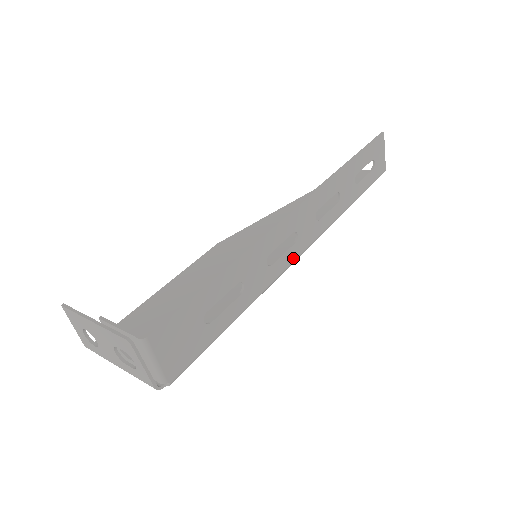
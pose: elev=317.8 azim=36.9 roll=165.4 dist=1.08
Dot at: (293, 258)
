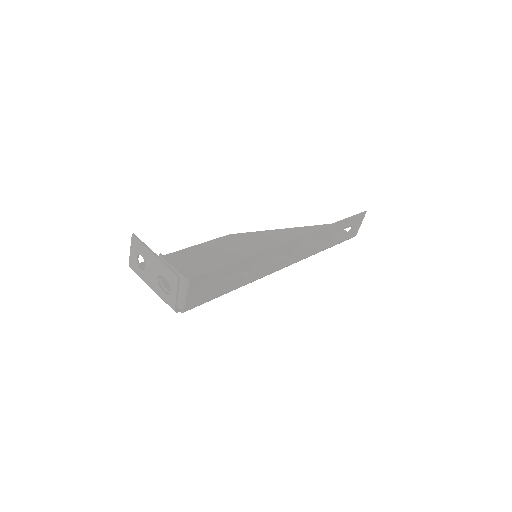
Dot at: (279, 268)
